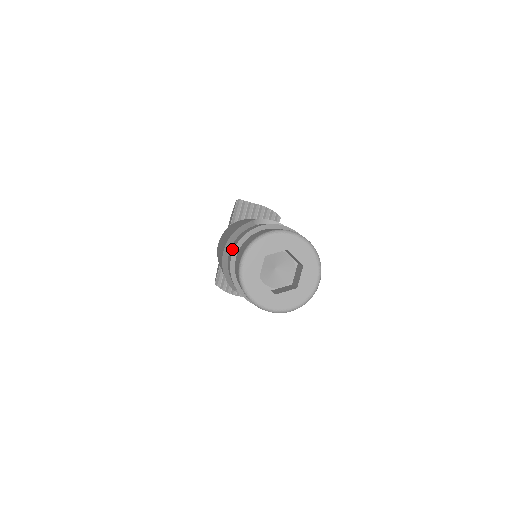
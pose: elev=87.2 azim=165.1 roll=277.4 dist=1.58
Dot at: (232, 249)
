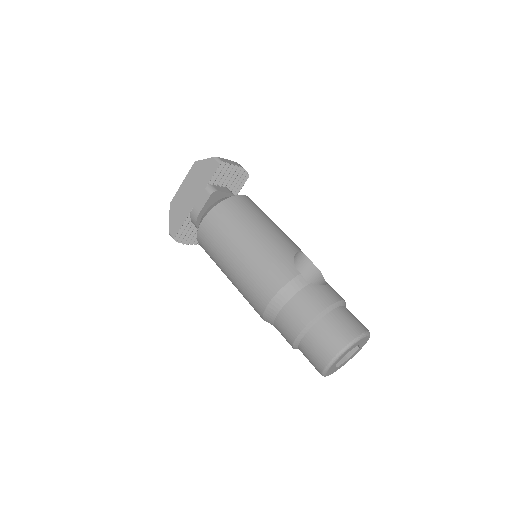
Dot at: (299, 319)
